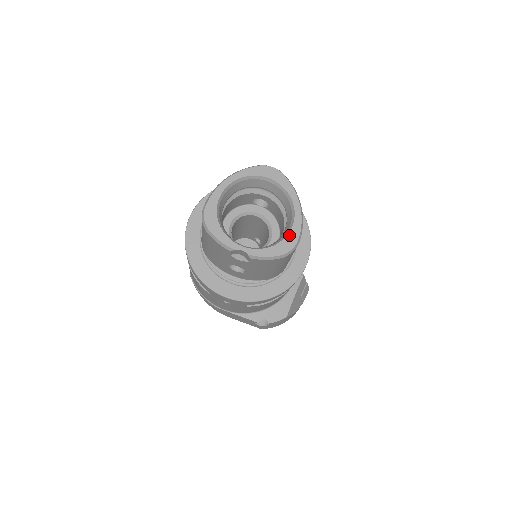
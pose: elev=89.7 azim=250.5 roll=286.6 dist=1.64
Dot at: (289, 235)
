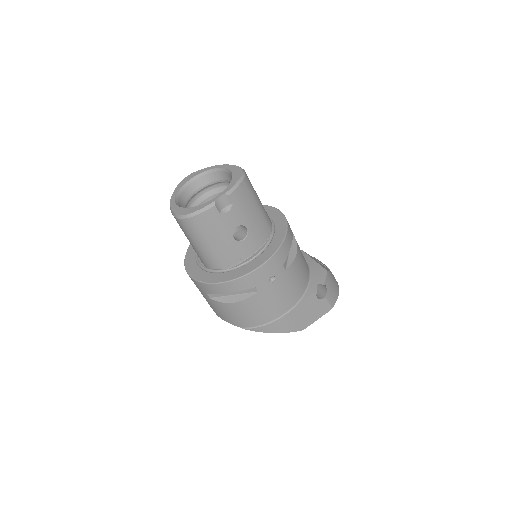
Dot at: (233, 171)
